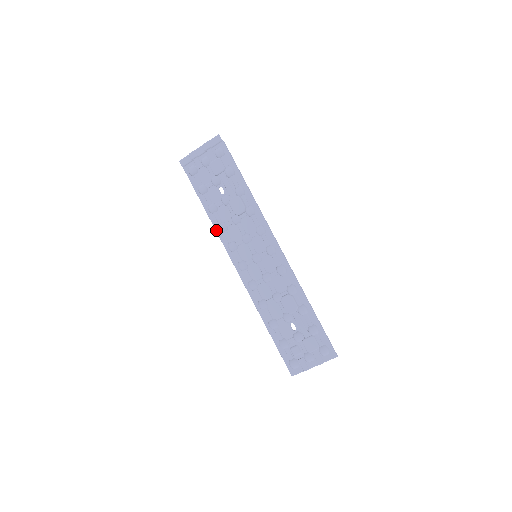
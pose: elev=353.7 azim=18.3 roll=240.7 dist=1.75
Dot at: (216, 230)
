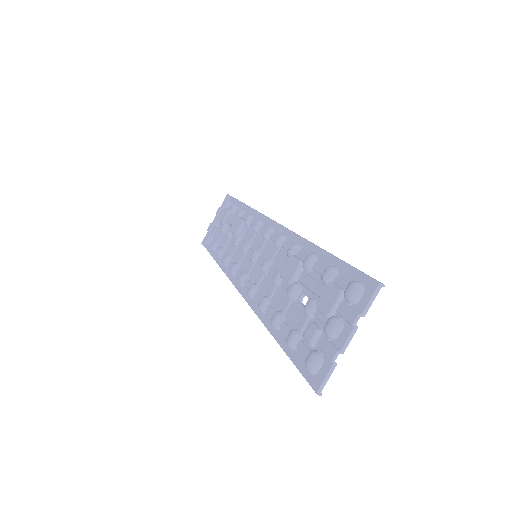
Dot at: (223, 270)
